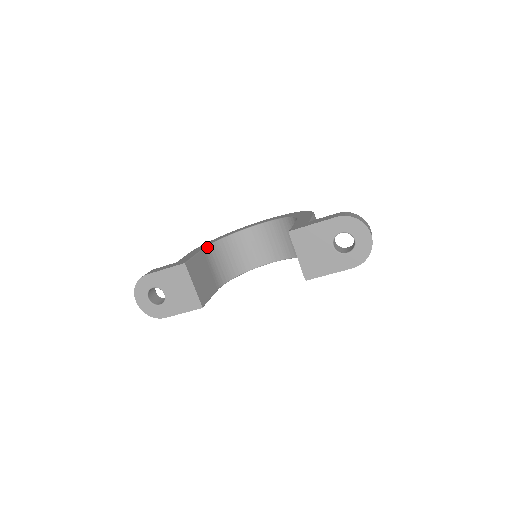
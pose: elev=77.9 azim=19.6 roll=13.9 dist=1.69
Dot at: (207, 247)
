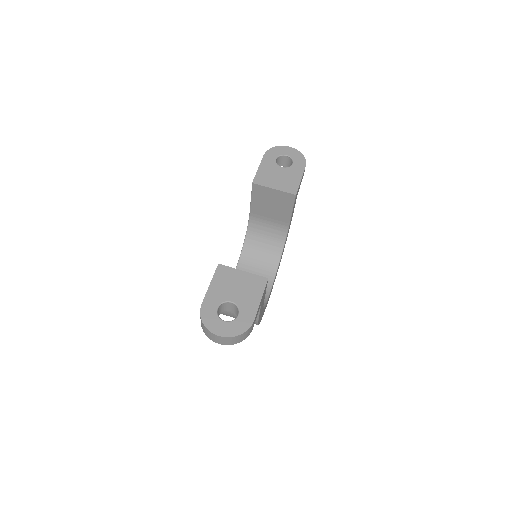
Dot at: occluded
